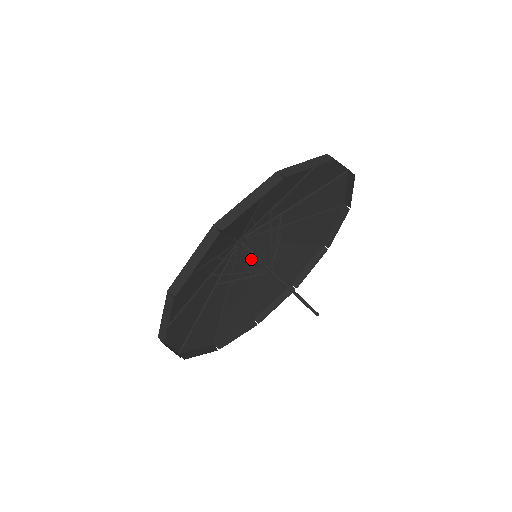
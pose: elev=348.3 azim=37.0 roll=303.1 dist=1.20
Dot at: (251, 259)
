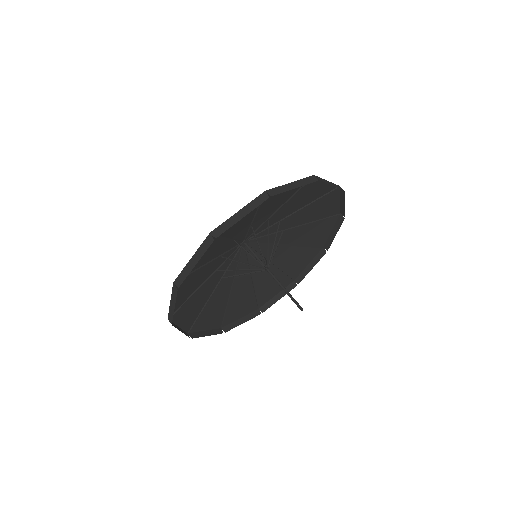
Dot at: (265, 247)
